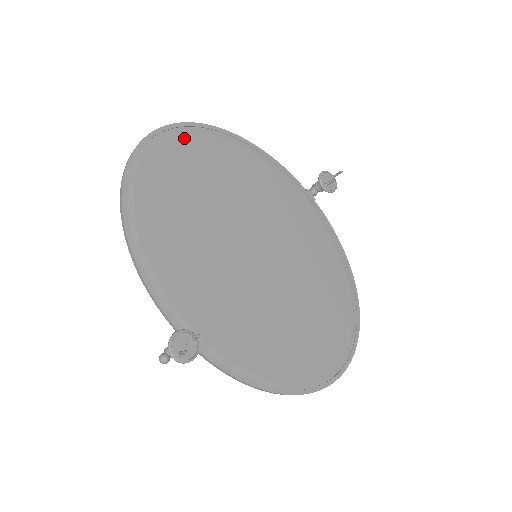
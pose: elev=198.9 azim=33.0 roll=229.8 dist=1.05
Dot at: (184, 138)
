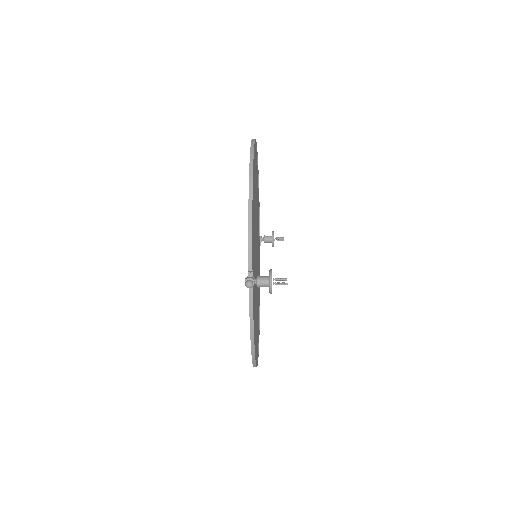
Dot at: (256, 156)
